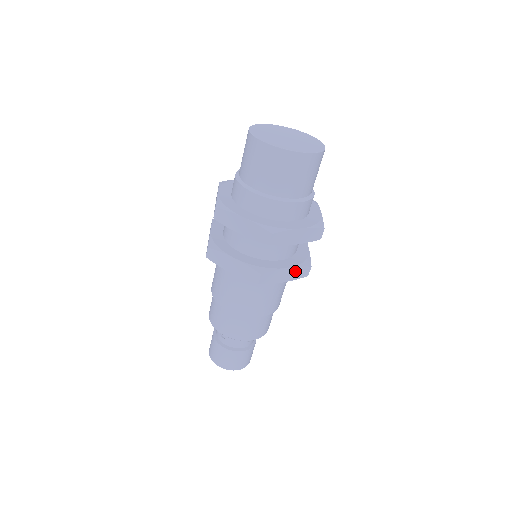
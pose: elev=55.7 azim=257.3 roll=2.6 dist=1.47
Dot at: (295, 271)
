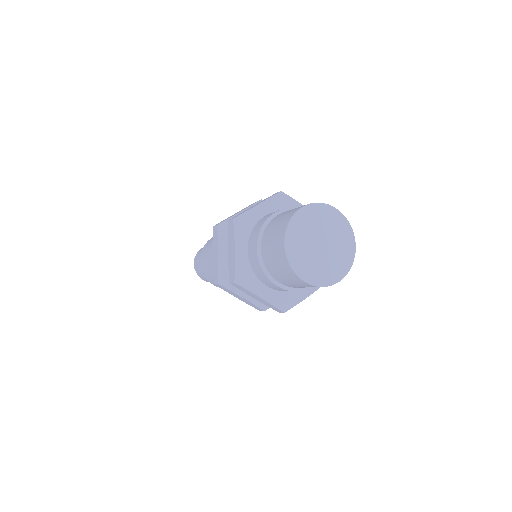
Dot at: occluded
